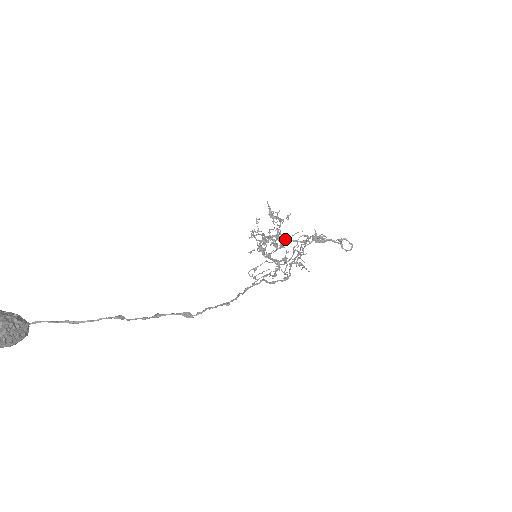
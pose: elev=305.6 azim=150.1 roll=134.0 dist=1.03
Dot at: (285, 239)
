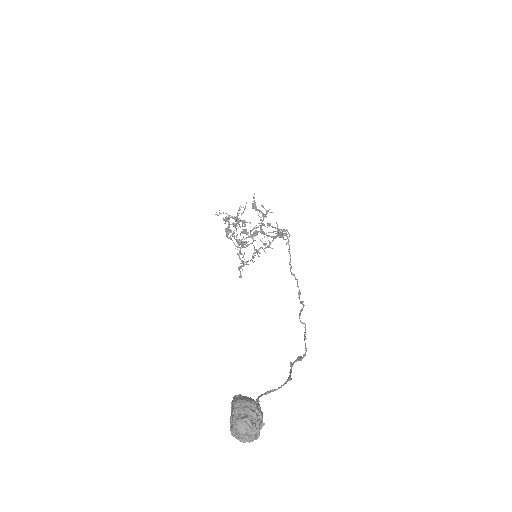
Dot at: (260, 231)
